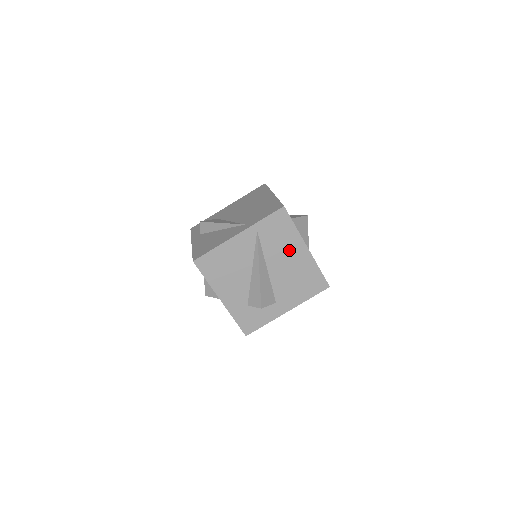
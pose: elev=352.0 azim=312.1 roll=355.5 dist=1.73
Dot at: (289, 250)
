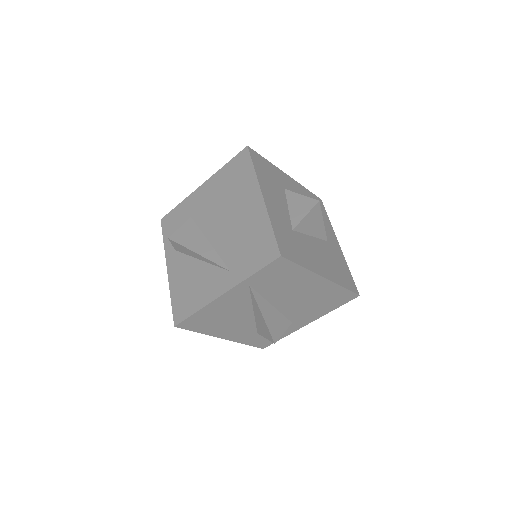
Dot at: (298, 286)
